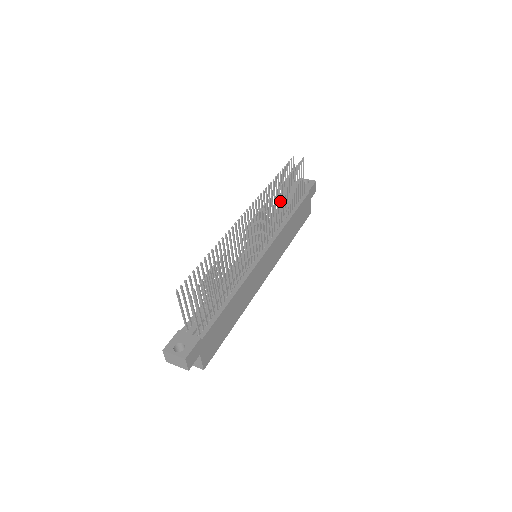
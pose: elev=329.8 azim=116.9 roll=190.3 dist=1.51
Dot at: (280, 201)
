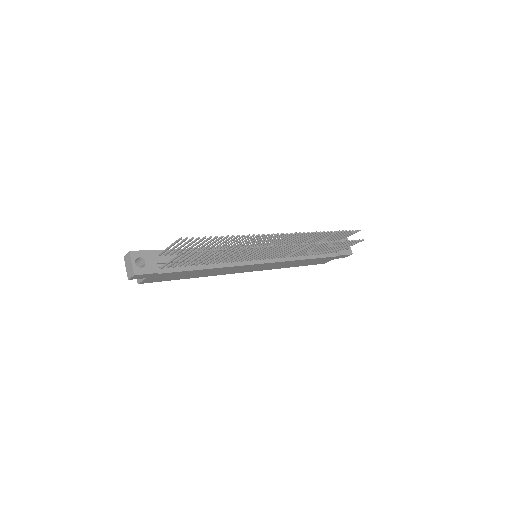
Dot at: occluded
